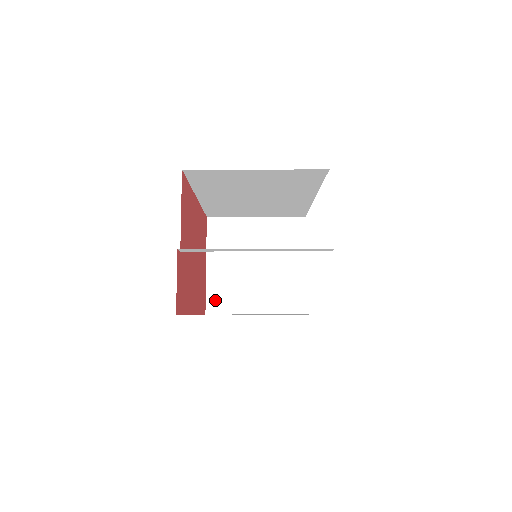
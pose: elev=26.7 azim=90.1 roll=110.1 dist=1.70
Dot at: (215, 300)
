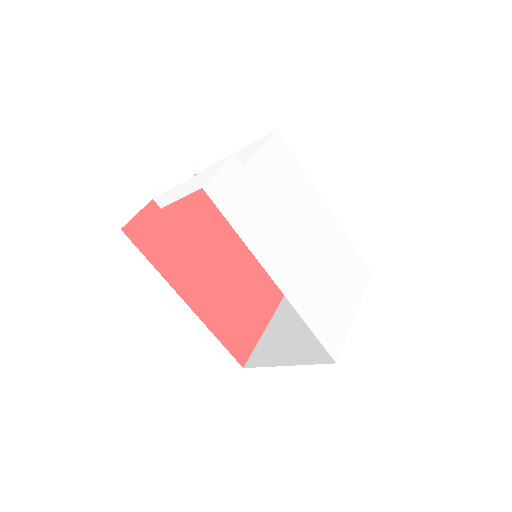
Dot at: (257, 355)
